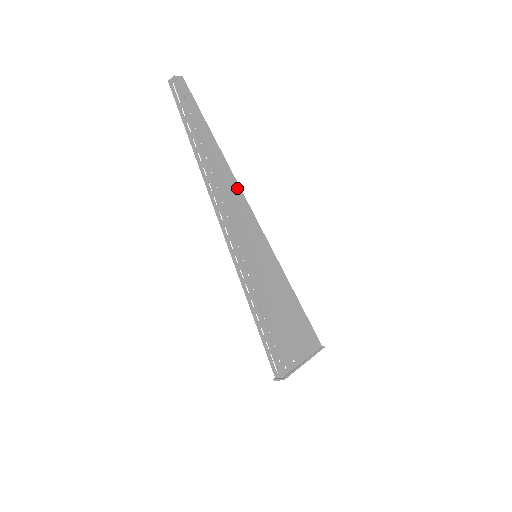
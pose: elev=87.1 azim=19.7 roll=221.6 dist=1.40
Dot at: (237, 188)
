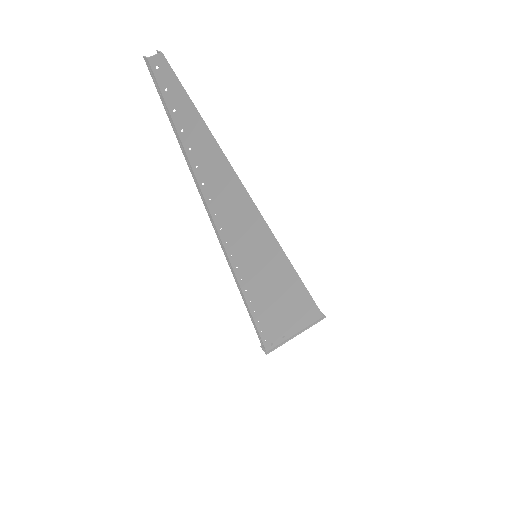
Dot at: (240, 190)
